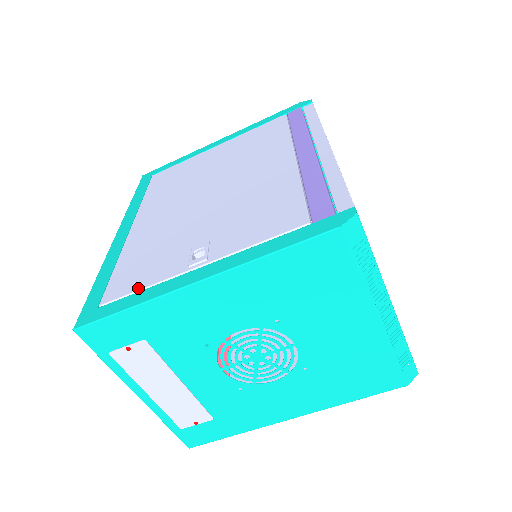
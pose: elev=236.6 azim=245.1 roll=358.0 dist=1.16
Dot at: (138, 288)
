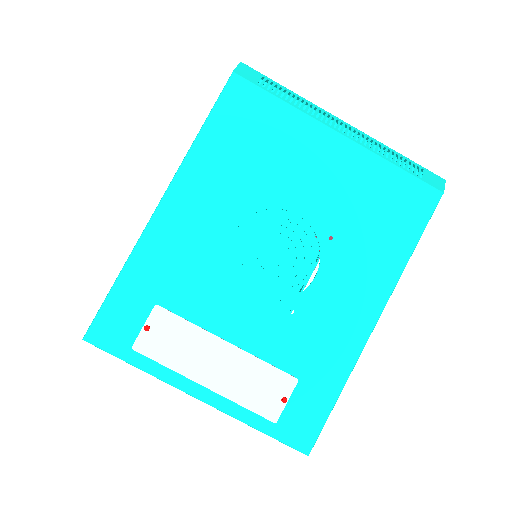
Dot at: occluded
